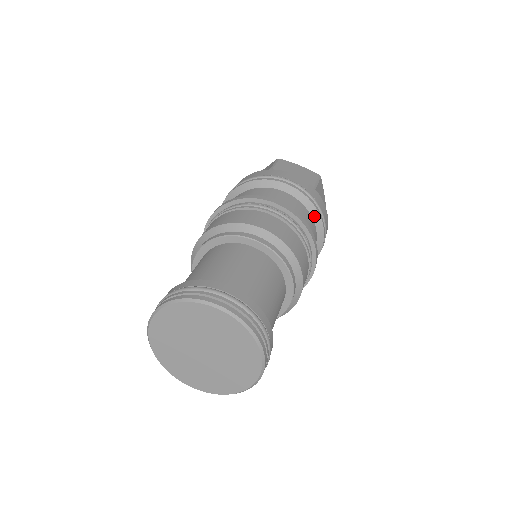
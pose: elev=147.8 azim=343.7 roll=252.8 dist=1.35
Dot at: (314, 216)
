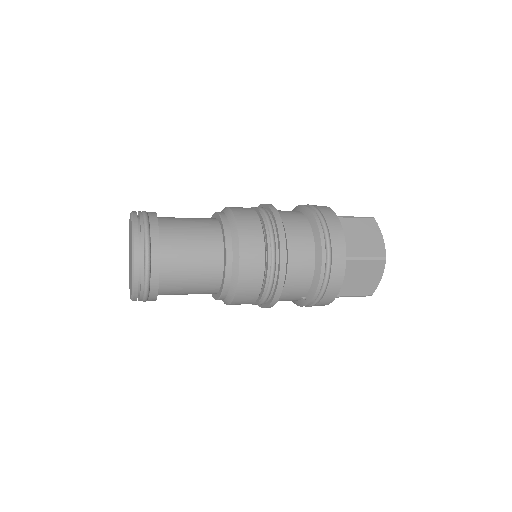
Dot at: (316, 271)
